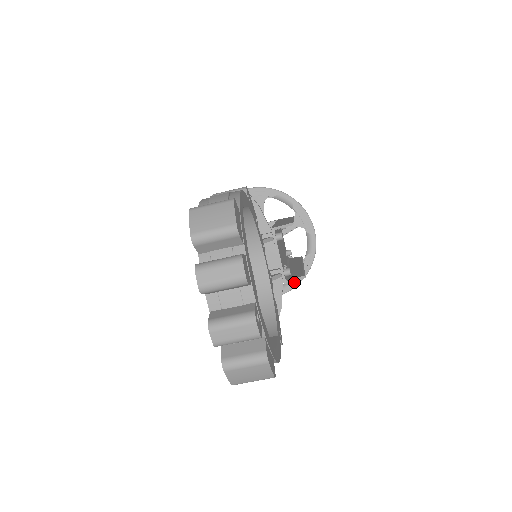
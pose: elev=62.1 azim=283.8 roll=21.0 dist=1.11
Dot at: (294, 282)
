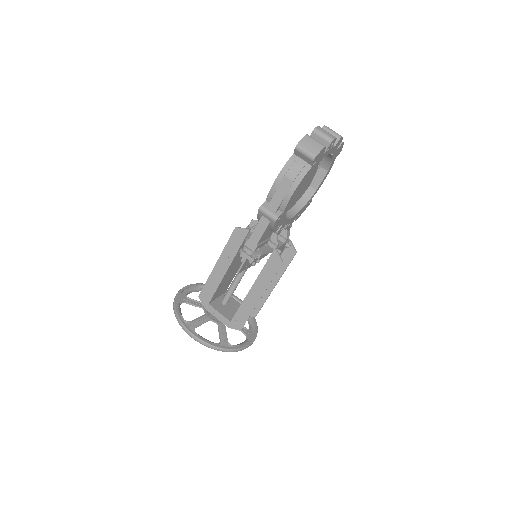
Dot at: (211, 347)
